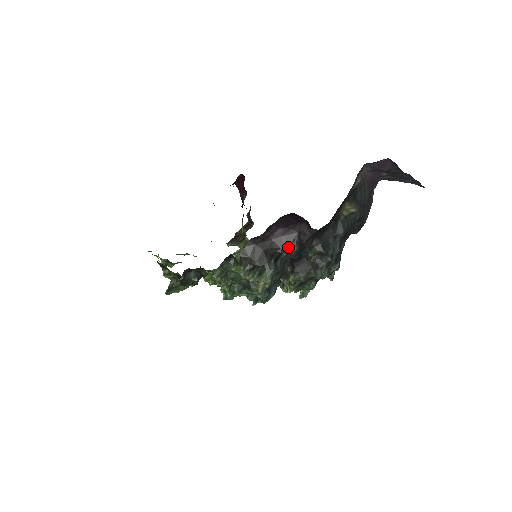
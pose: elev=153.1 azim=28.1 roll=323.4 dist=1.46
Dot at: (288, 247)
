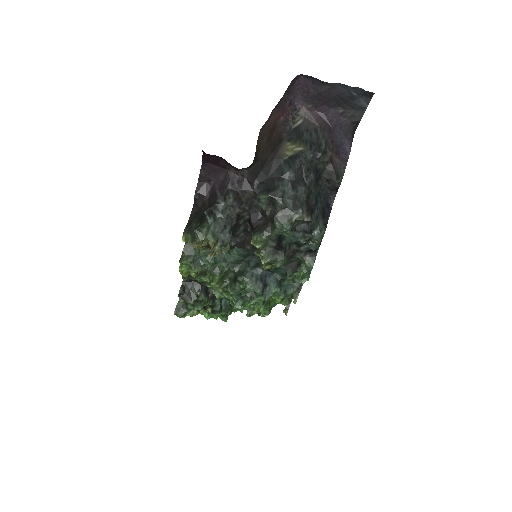
Dot at: (222, 197)
